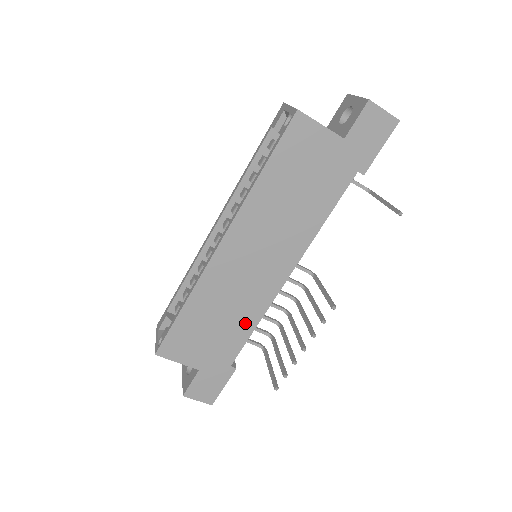
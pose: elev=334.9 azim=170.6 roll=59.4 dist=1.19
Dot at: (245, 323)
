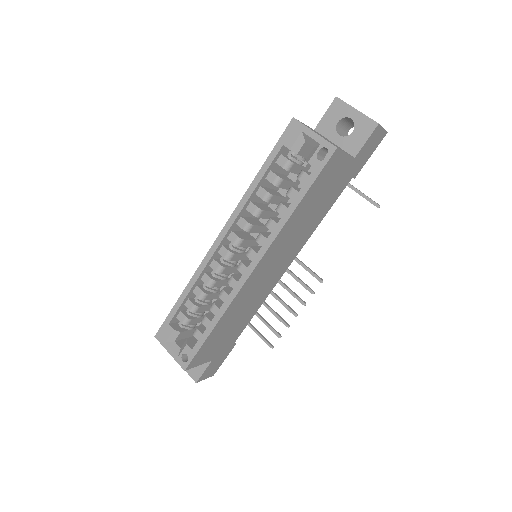
Dot at: (251, 313)
